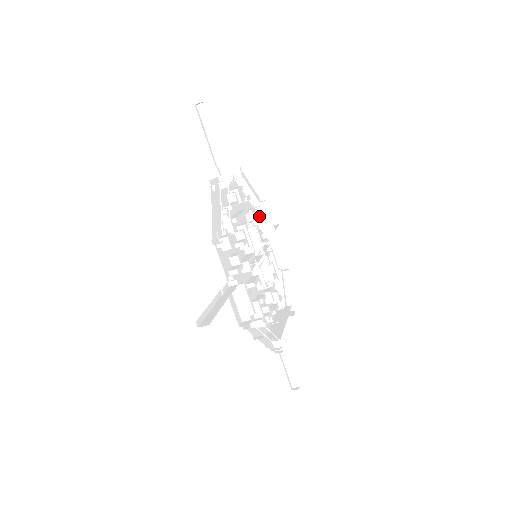
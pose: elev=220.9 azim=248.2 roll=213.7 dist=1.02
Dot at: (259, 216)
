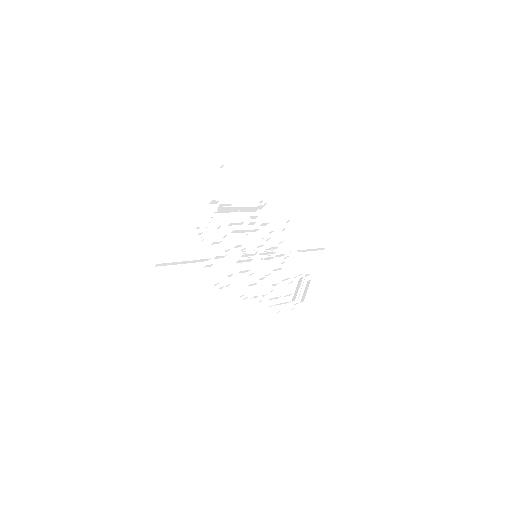
Dot at: (280, 236)
